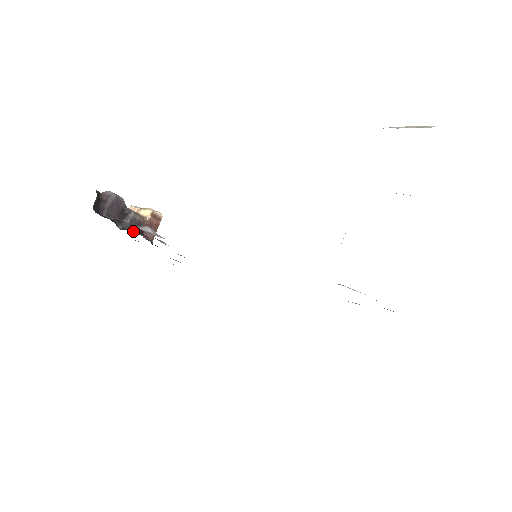
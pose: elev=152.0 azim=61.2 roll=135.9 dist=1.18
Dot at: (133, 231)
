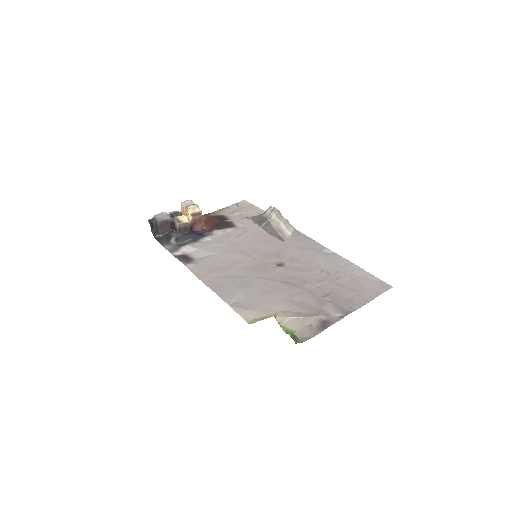
Dot at: (181, 241)
